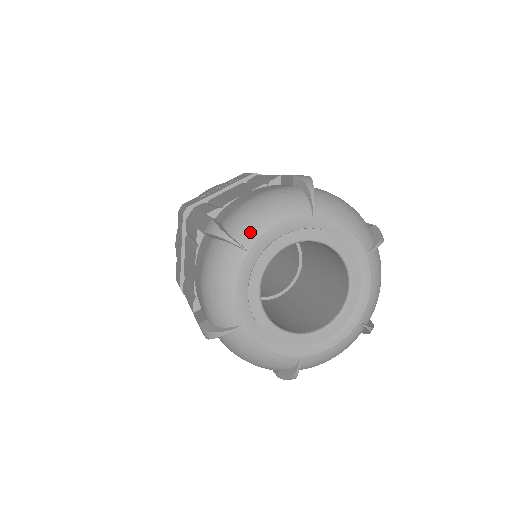
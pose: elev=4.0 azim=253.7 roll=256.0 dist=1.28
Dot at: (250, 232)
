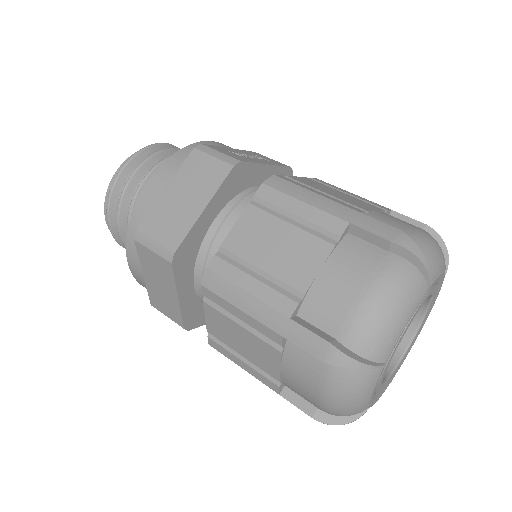
Dot at: (434, 270)
